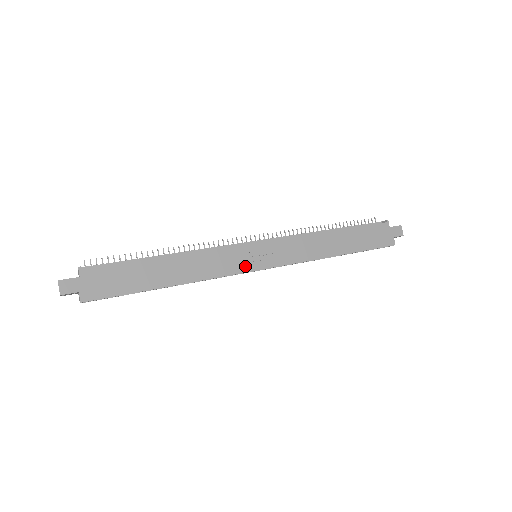
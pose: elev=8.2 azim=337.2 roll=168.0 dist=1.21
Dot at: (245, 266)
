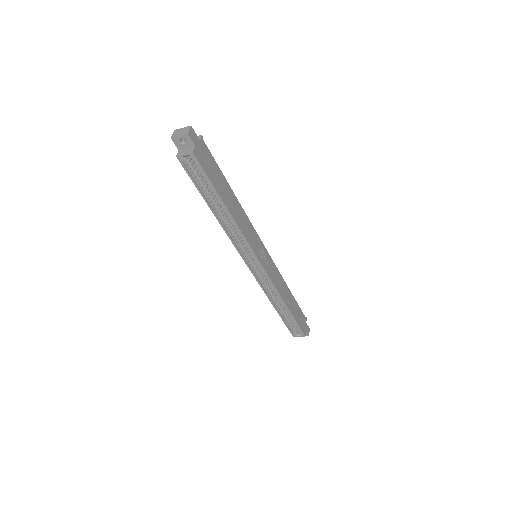
Dot at: (257, 251)
